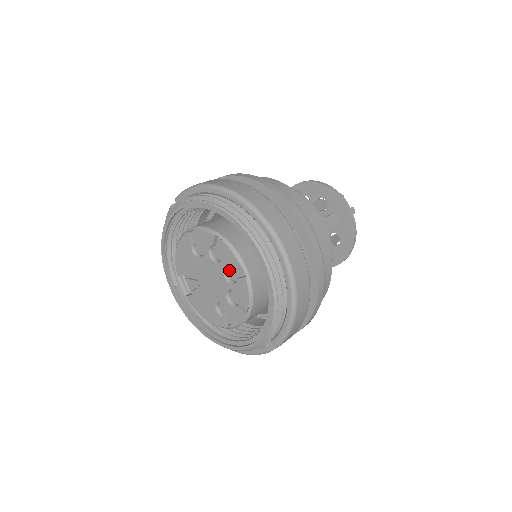
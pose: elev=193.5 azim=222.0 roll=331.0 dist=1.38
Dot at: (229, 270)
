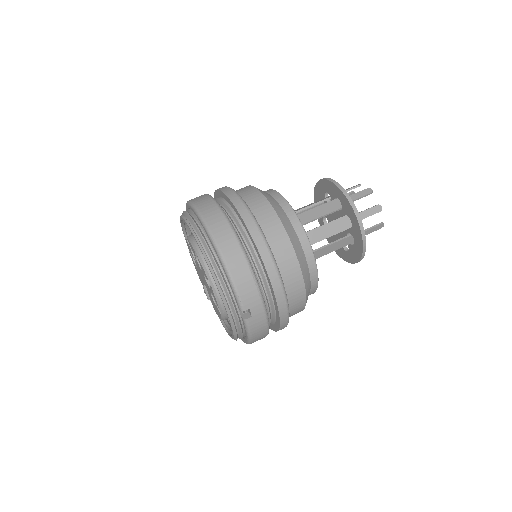
Dot at: occluded
